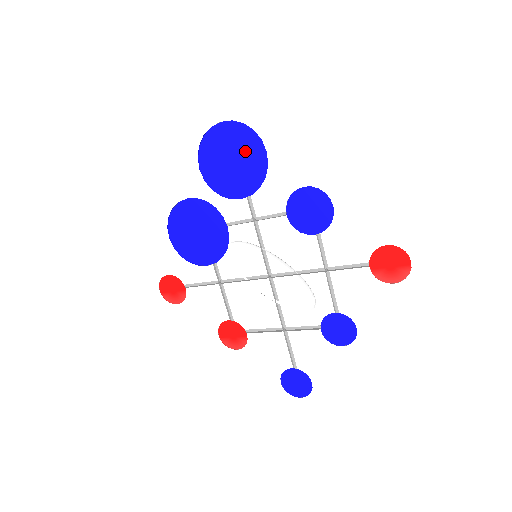
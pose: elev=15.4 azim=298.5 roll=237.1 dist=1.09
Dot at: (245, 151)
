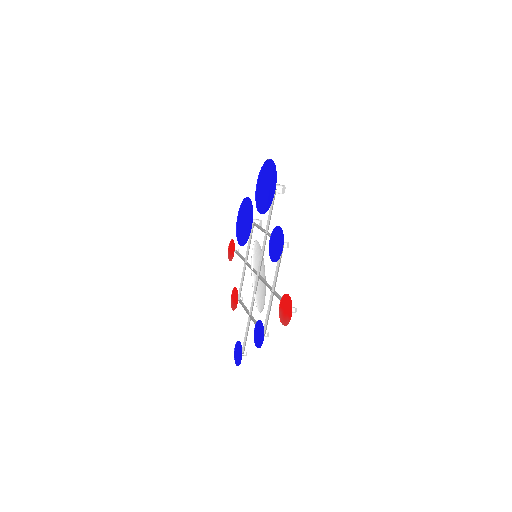
Dot at: (271, 184)
